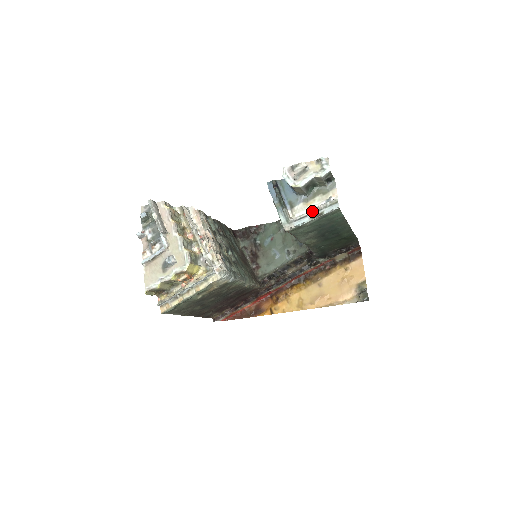
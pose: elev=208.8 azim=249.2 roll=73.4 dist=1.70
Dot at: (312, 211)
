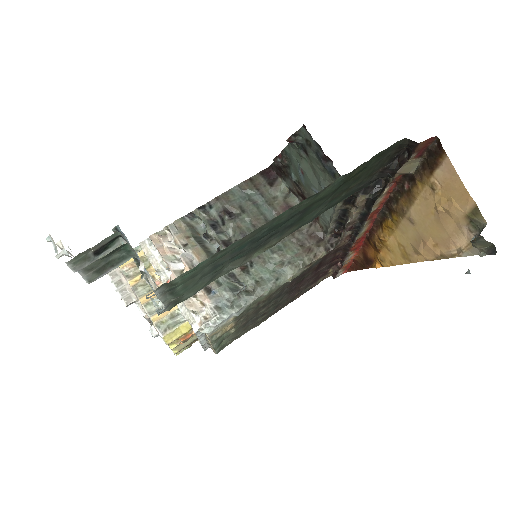
Dot at: occluded
